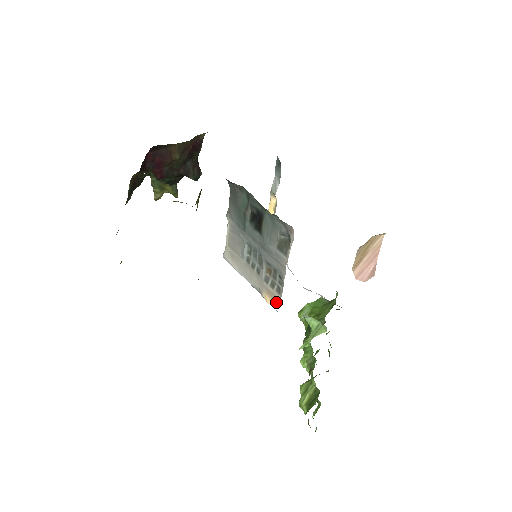
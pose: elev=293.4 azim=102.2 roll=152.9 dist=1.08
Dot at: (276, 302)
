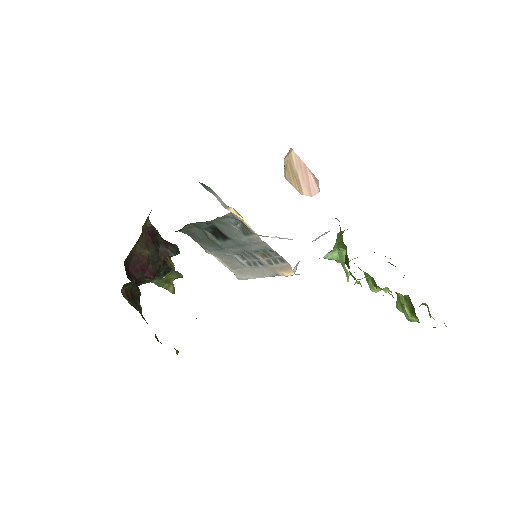
Dot at: (290, 269)
